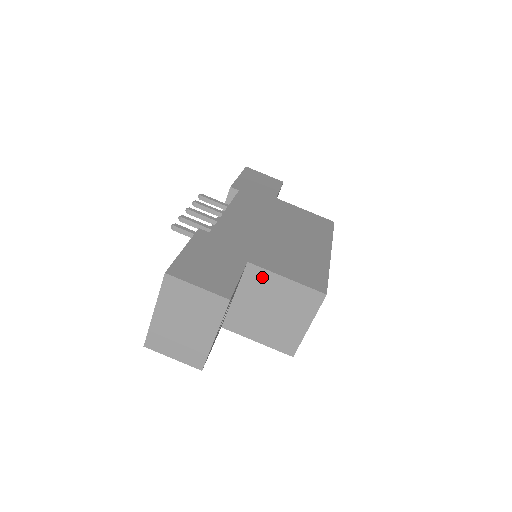
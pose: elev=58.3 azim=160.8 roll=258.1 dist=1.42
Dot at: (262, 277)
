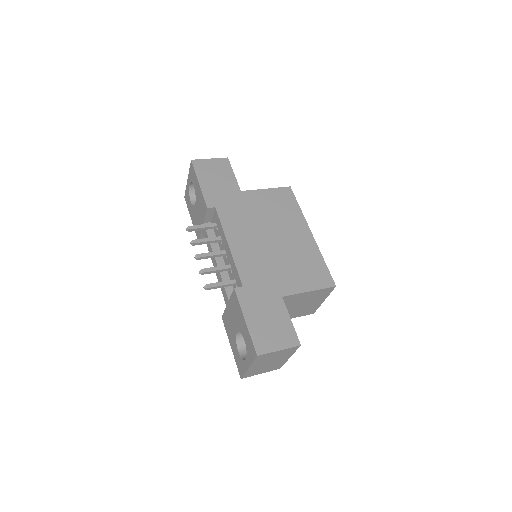
Dot at: (293, 298)
